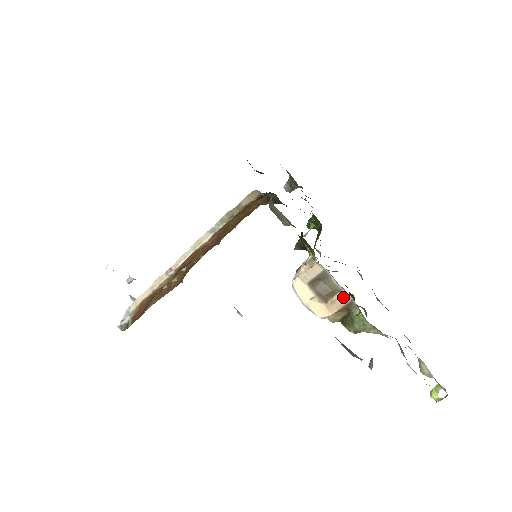
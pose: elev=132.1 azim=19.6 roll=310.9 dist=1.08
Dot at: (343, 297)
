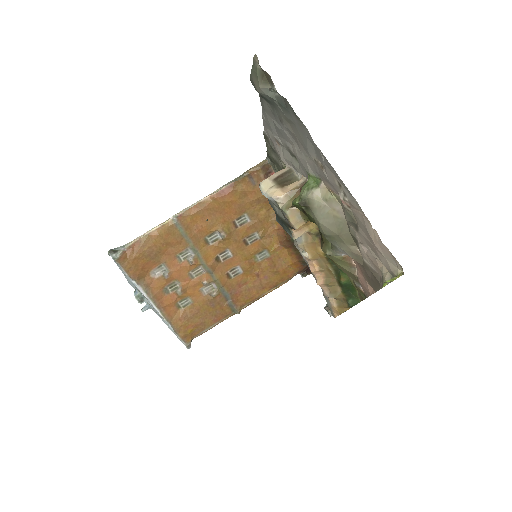
Dot at: (299, 181)
